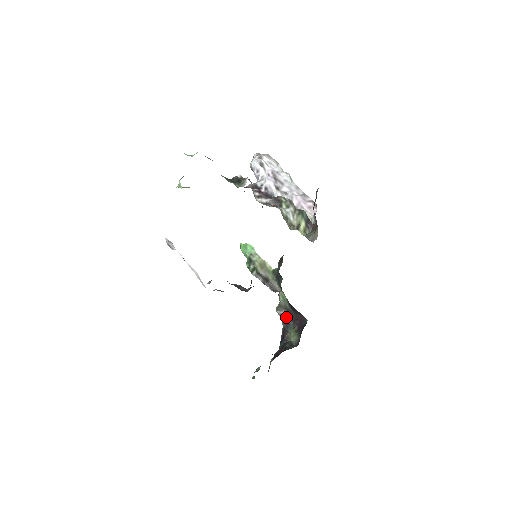
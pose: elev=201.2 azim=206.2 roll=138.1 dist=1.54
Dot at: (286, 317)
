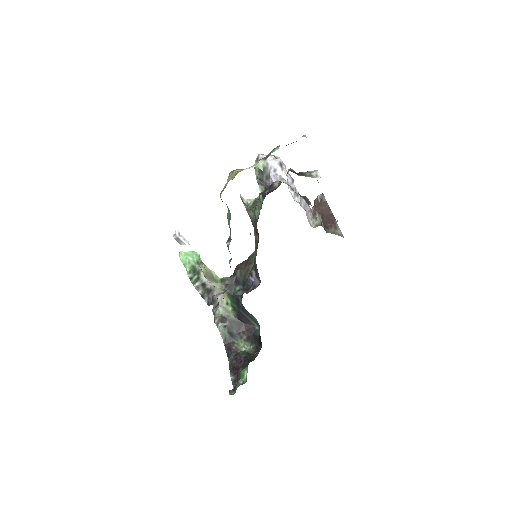
Dot at: (229, 329)
